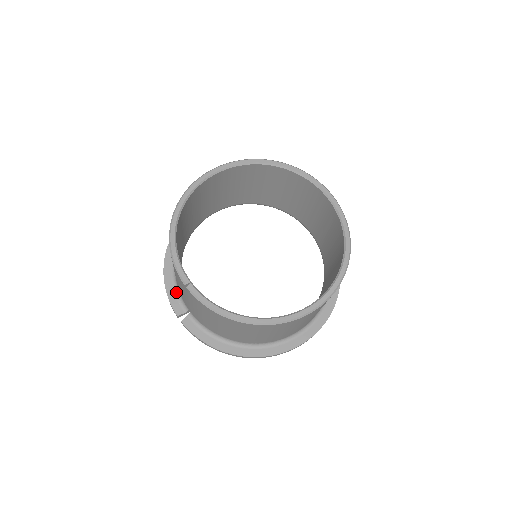
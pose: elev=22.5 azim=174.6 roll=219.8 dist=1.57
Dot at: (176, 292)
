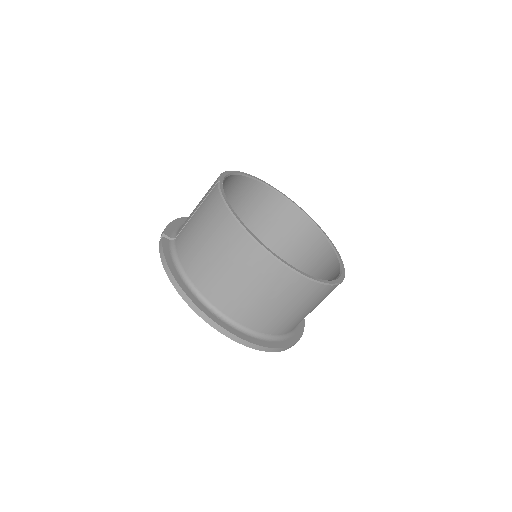
Dot at: (177, 228)
